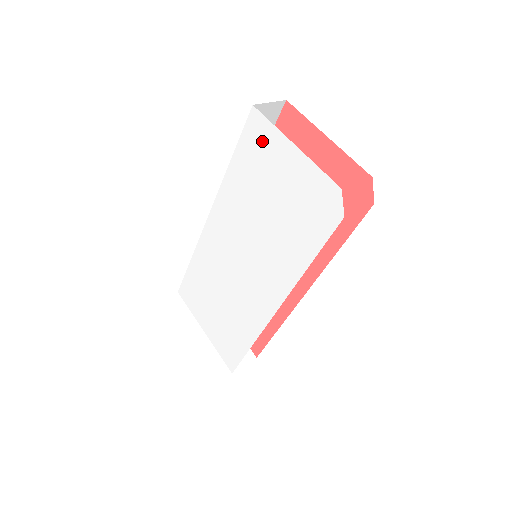
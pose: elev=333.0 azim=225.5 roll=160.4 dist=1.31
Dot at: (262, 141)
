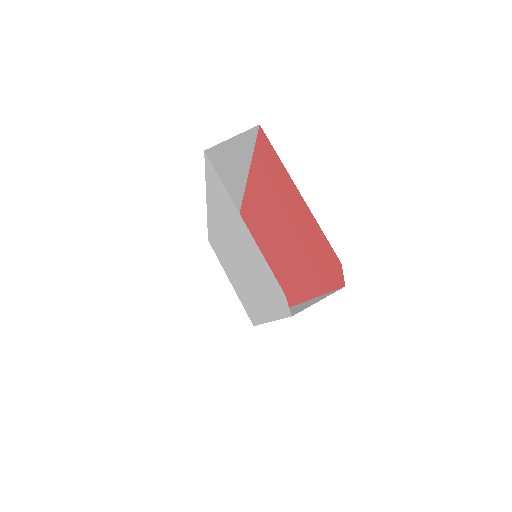
Dot at: (220, 191)
